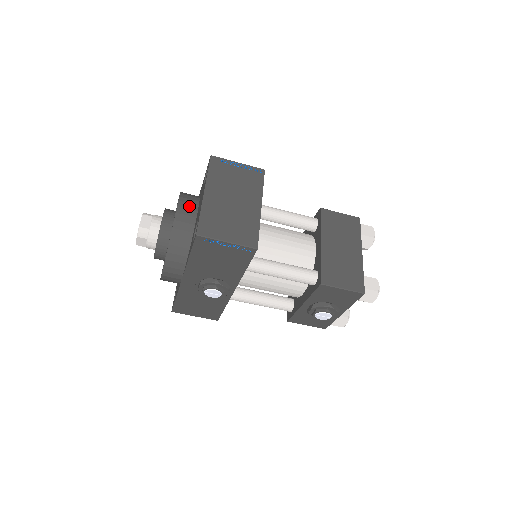
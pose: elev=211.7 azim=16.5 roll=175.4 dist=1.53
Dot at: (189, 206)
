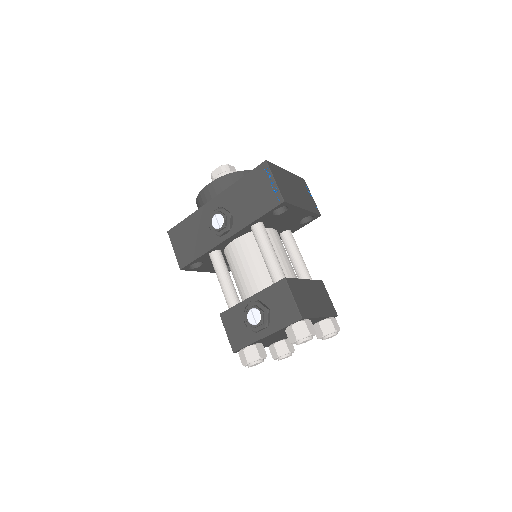
Dot at: occluded
